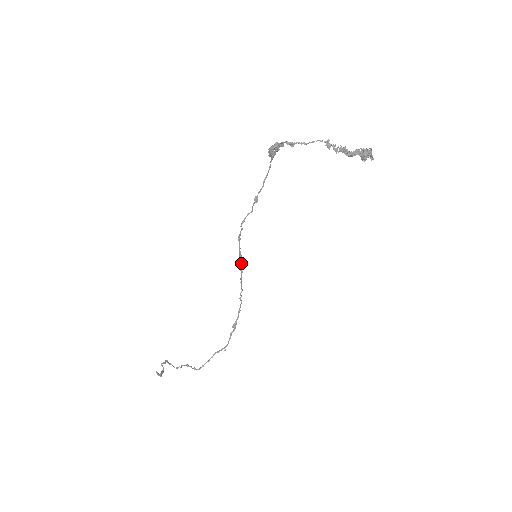
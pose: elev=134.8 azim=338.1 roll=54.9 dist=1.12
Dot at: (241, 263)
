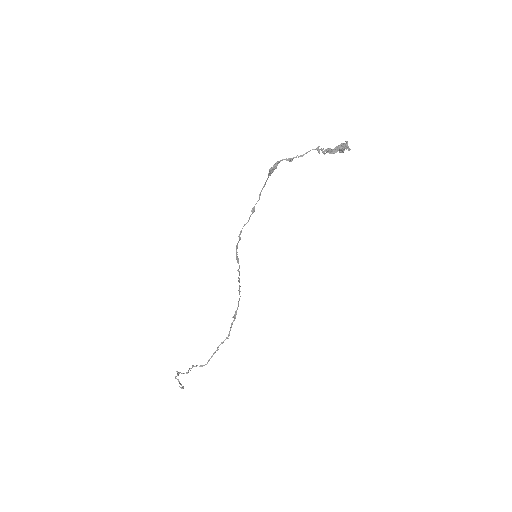
Dot at: (239, 266)
